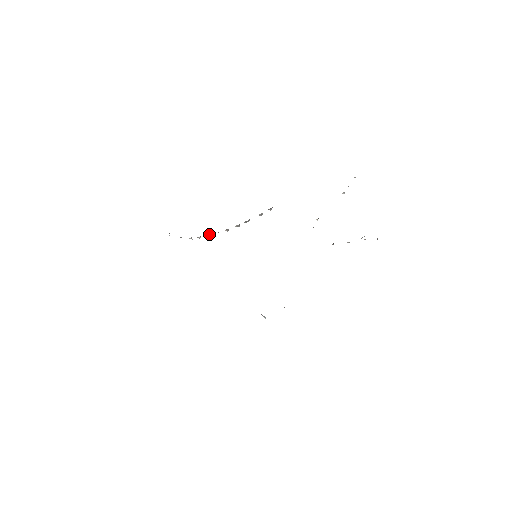
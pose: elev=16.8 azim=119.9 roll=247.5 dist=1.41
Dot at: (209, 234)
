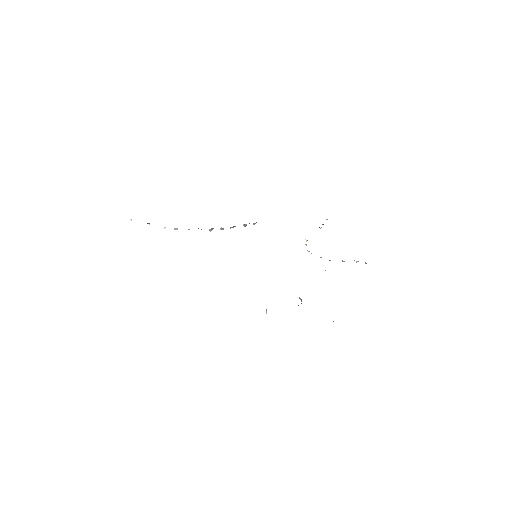
Dot at: occluded
